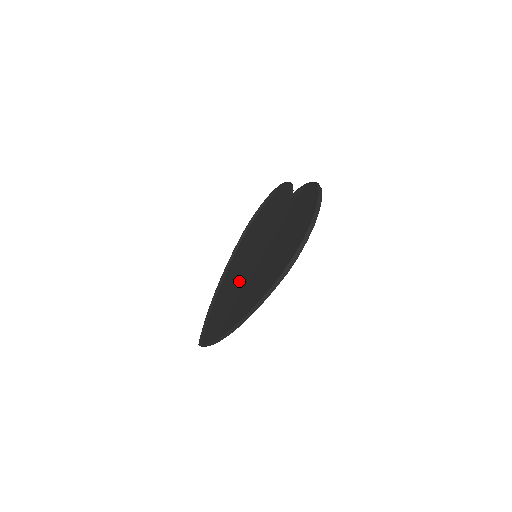
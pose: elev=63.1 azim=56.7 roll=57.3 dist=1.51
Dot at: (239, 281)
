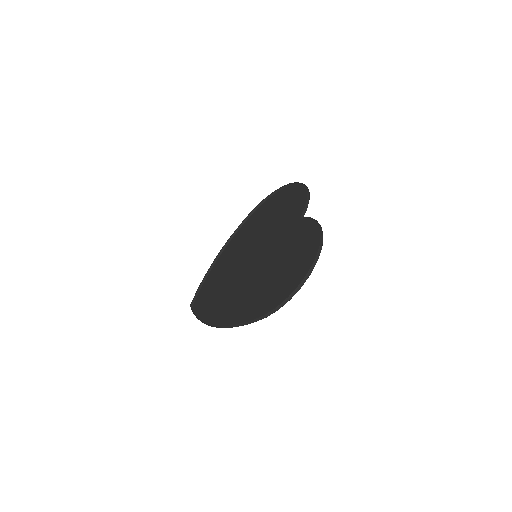
Dot at: (237, 268)
